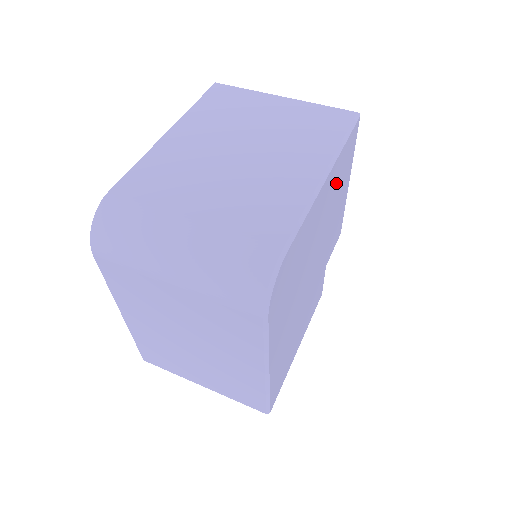
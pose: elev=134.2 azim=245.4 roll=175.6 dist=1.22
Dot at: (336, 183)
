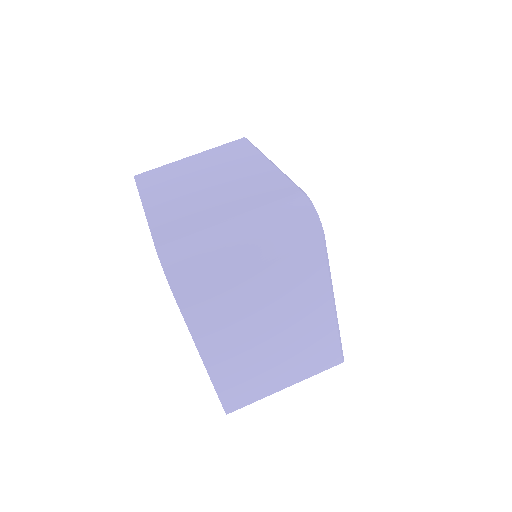
Dot at: occluded
